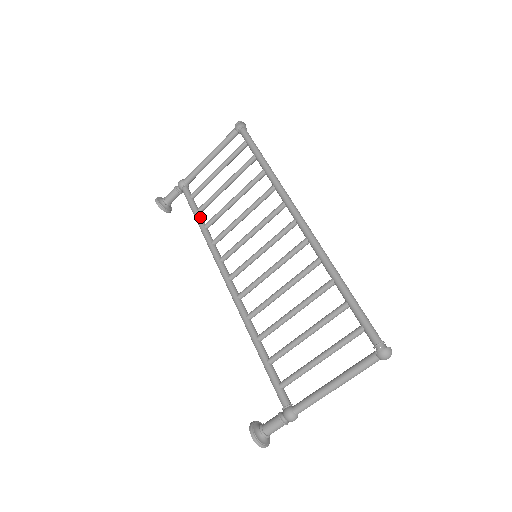
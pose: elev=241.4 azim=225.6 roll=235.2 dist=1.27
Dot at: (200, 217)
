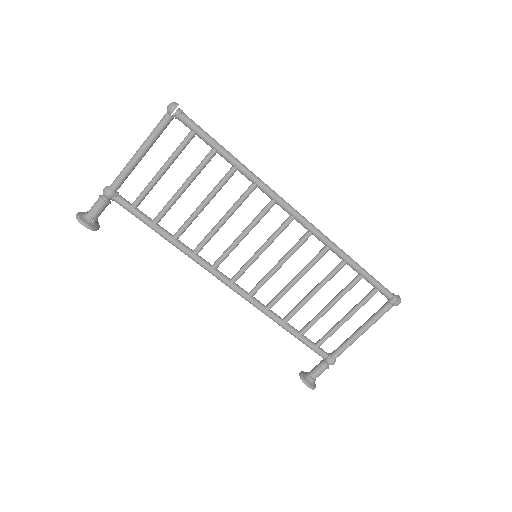
Dot at: (163, 230)
